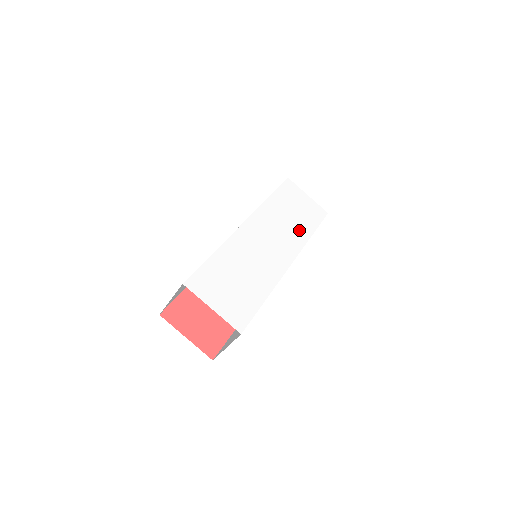
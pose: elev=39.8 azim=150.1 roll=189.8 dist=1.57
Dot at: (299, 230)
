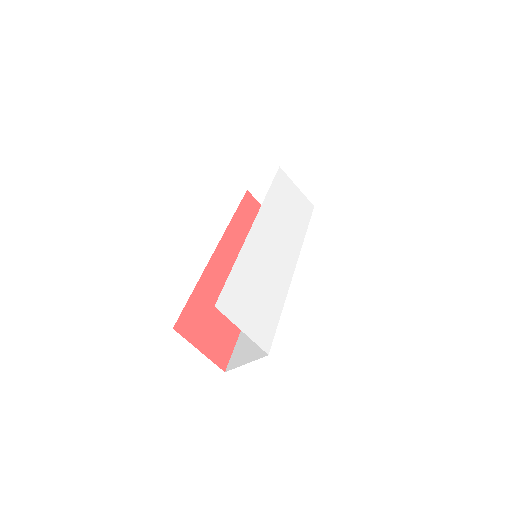
Dot at: (296, 229)
